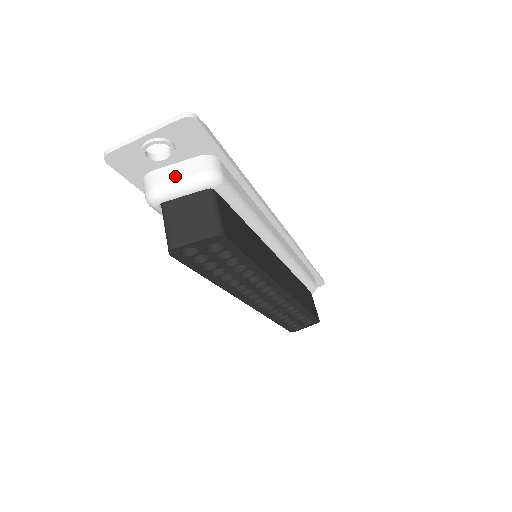
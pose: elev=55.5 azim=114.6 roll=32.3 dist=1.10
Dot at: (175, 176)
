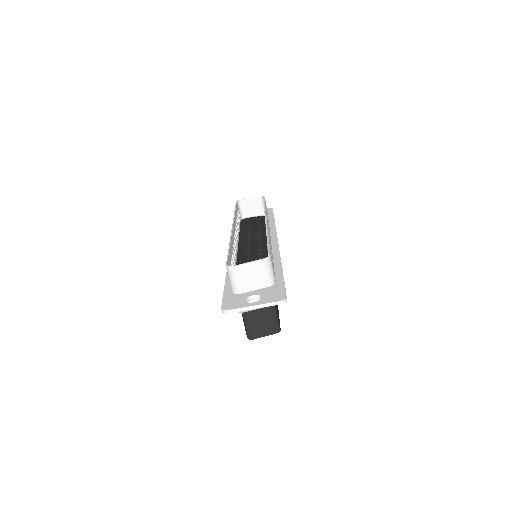
Dot at: occluded
